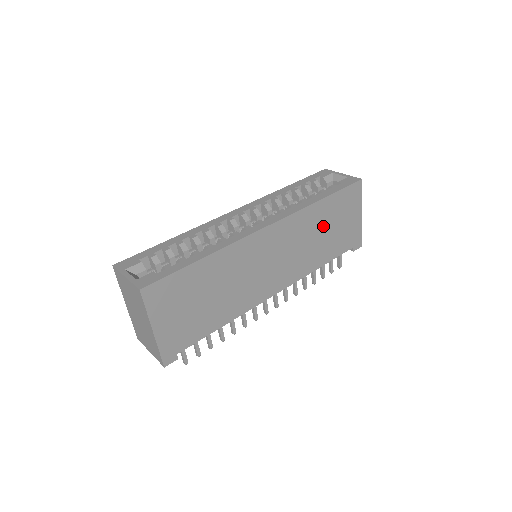
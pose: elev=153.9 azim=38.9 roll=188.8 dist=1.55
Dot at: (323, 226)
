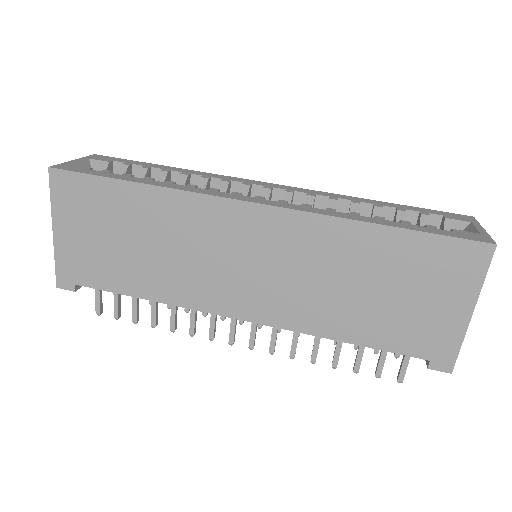
Dot at: (368, 275)
